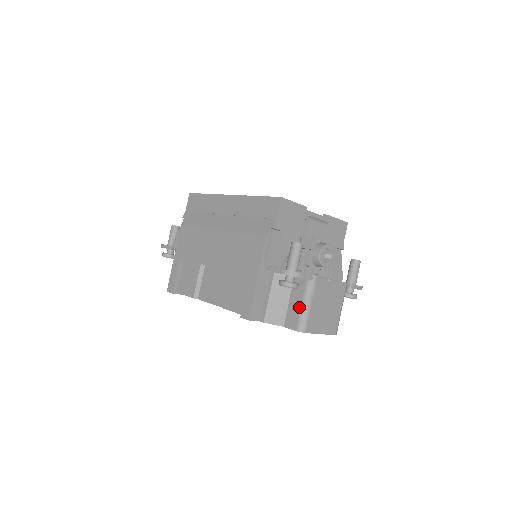
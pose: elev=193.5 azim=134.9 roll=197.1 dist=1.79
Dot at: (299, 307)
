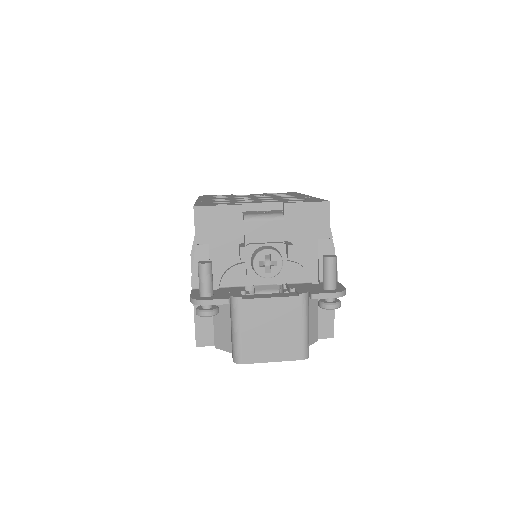
Dot at: (231, 334)
